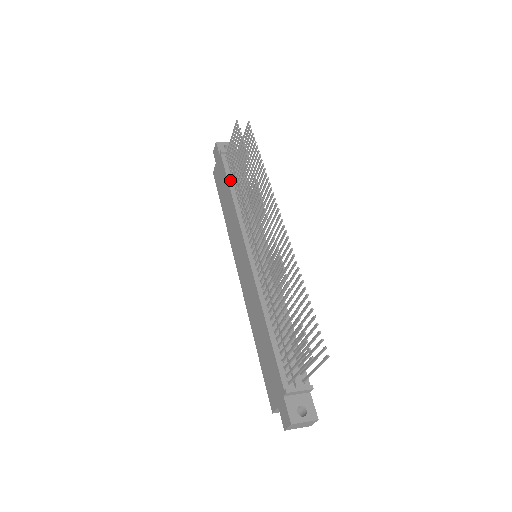
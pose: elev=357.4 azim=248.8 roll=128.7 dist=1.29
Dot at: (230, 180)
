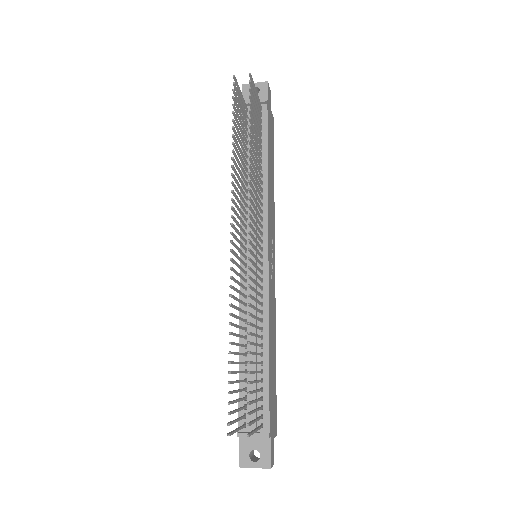
Dot at: (244, 148)
